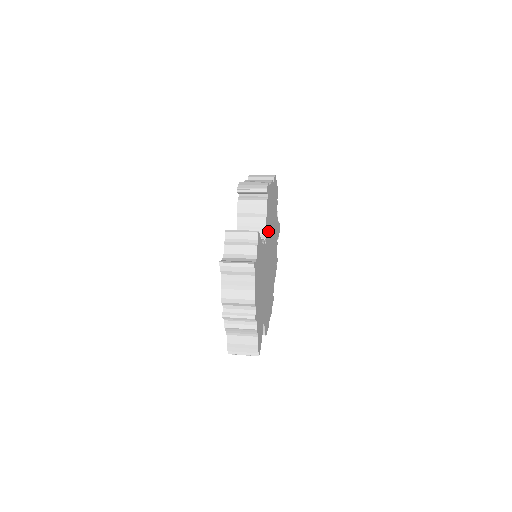
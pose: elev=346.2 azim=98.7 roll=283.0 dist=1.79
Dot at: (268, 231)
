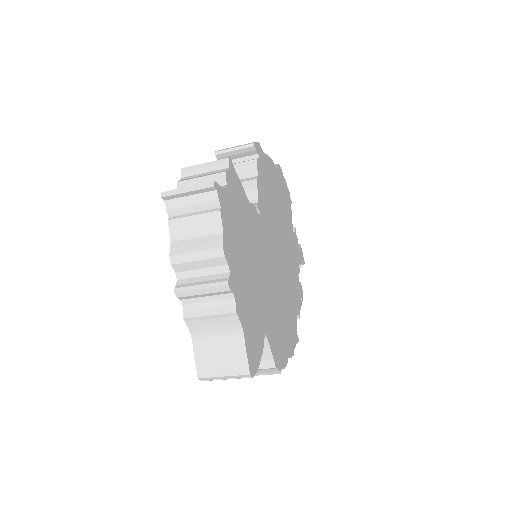
Dot at: (266, 209)
